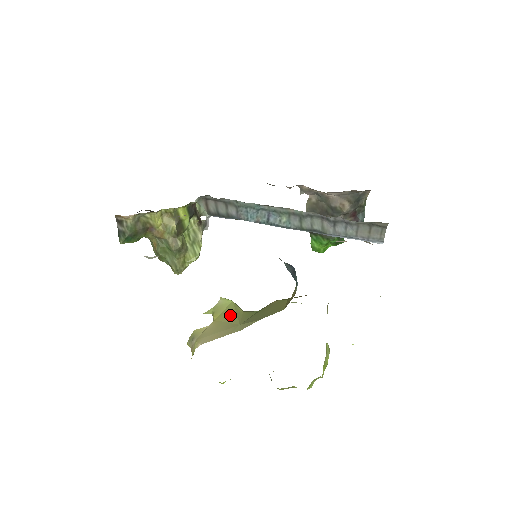
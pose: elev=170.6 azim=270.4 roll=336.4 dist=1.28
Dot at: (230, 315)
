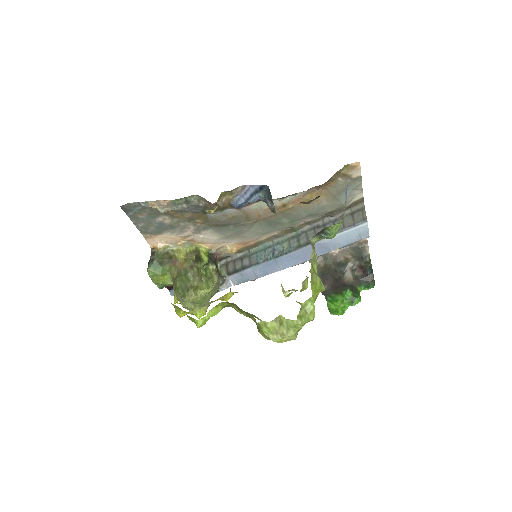
Dot at: occluded
